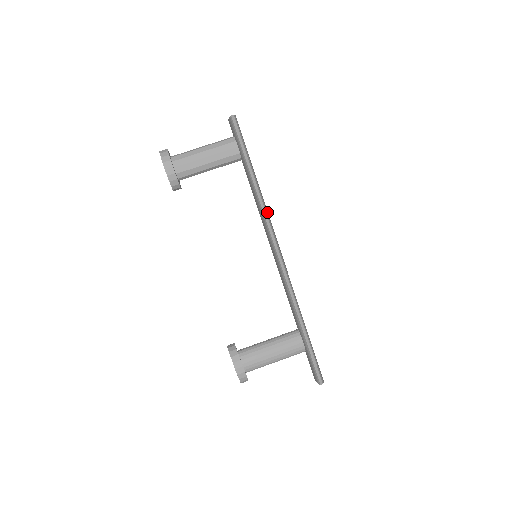
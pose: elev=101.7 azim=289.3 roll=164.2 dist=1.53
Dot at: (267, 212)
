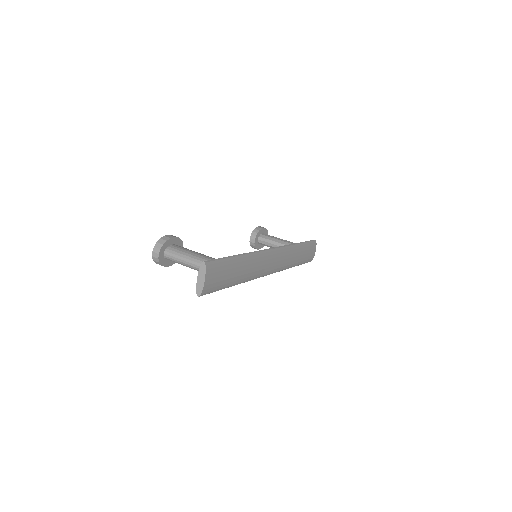
Dot at: (289, 250)
